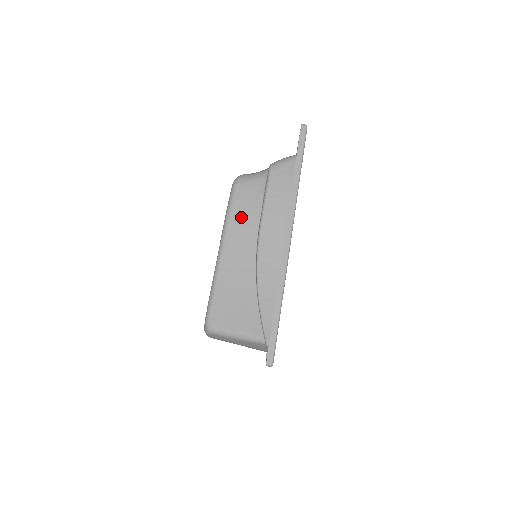
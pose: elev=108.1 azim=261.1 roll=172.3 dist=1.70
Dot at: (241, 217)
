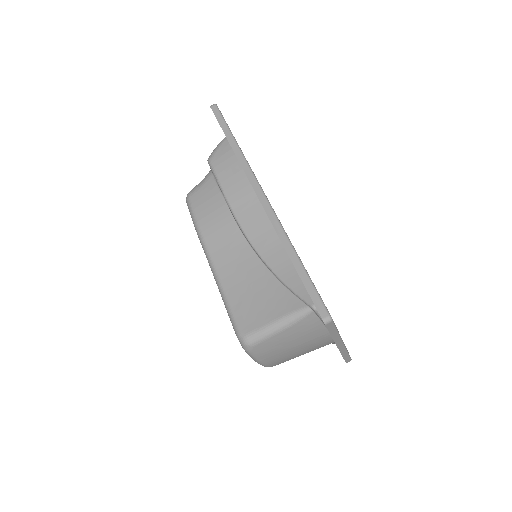
Dot at: (210, 219)
